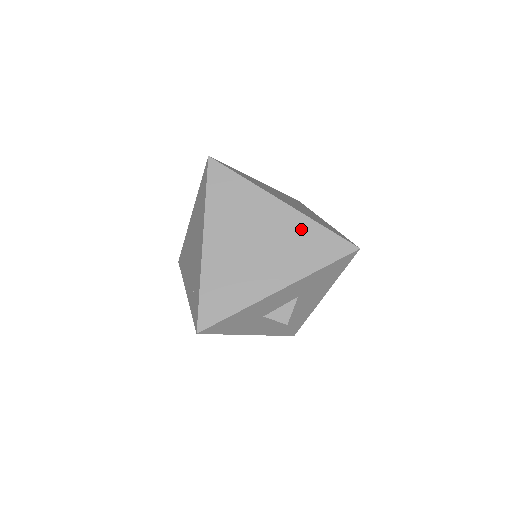
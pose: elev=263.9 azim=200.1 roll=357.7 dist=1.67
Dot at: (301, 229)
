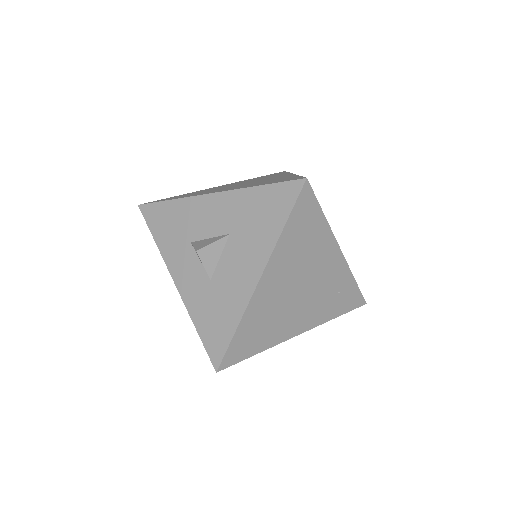
Dot at: occluded
